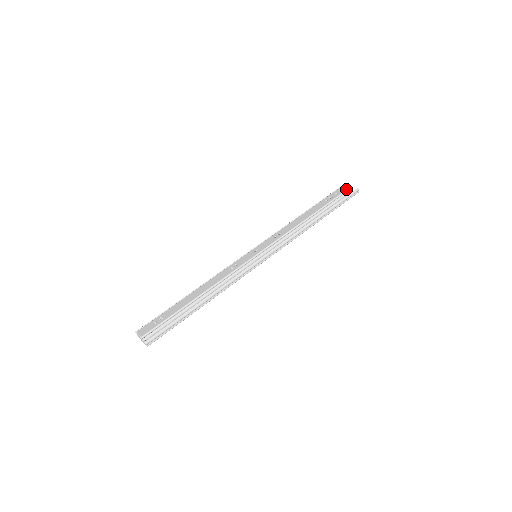
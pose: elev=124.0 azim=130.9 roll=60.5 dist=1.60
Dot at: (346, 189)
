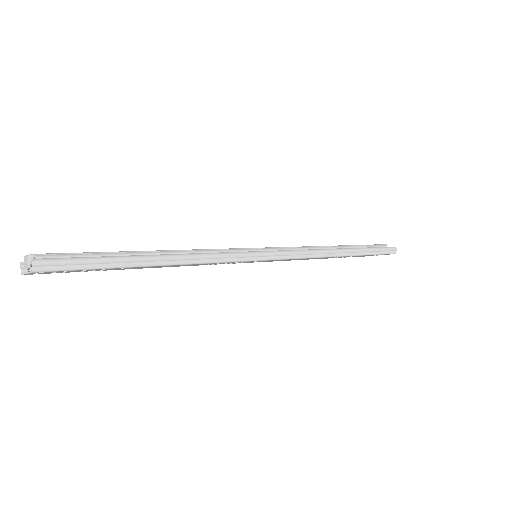
Dot at: (380, 244)
